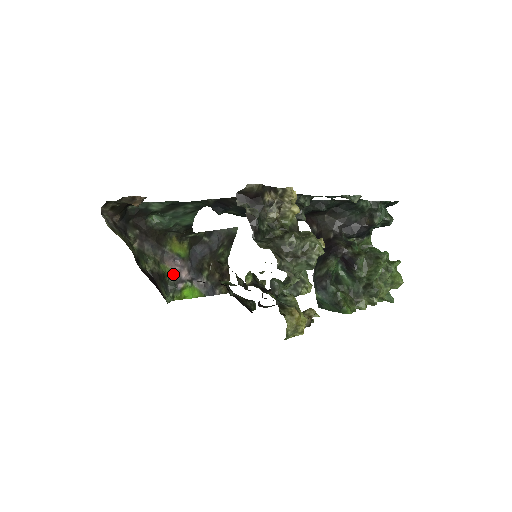
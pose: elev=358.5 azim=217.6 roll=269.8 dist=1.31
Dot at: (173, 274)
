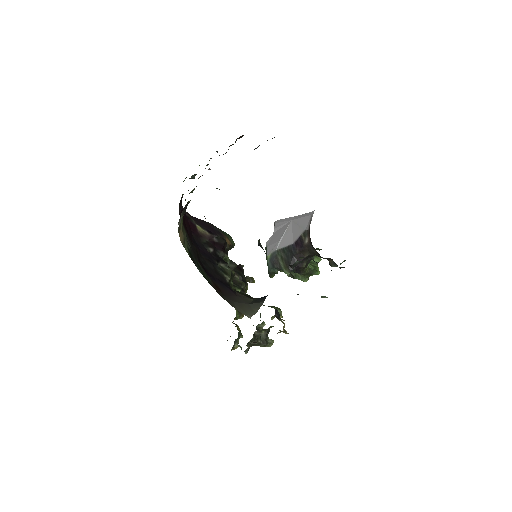
Dot at: occluded
